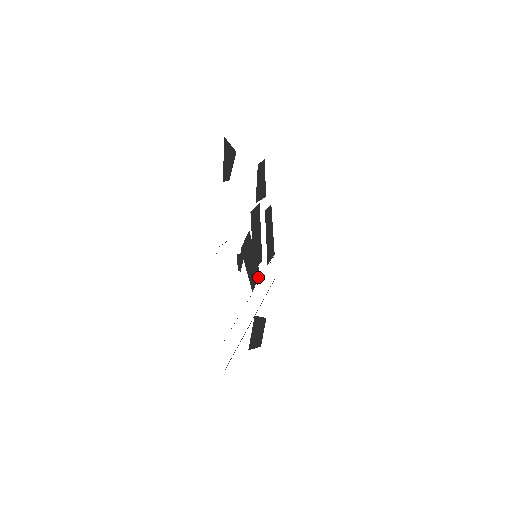
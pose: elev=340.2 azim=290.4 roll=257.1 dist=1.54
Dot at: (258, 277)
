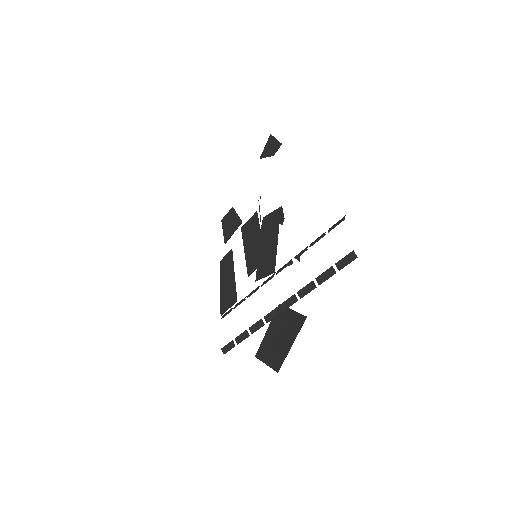
Dot at: (259, 279)
